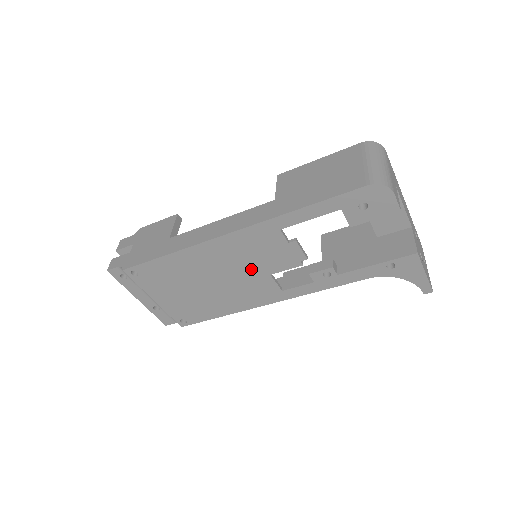
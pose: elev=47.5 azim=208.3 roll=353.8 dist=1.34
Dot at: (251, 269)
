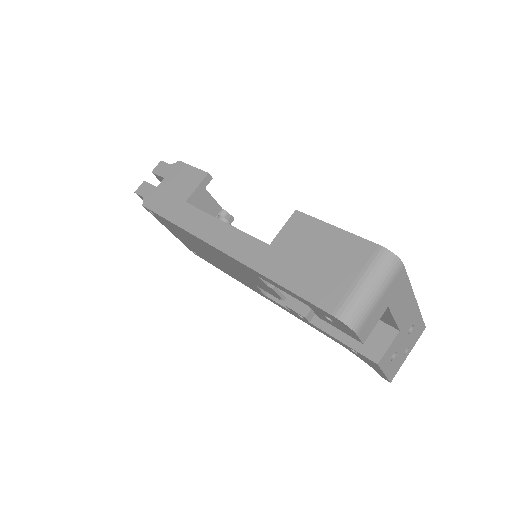
Dot at: (239, 272)
